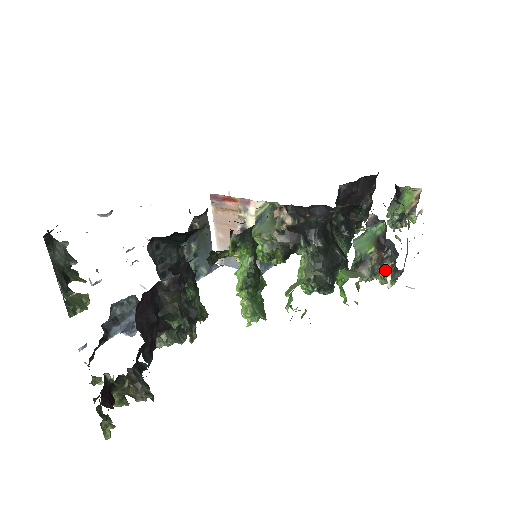
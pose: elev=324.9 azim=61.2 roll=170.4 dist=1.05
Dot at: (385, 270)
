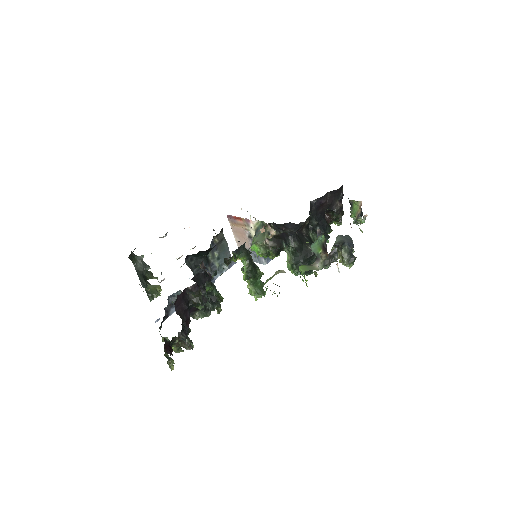
Dot at: (336, 261)
